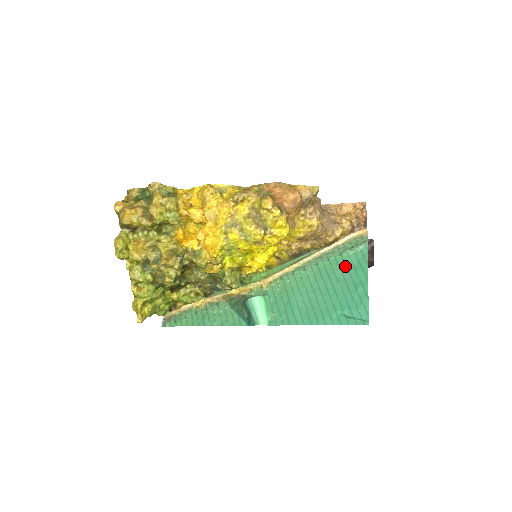
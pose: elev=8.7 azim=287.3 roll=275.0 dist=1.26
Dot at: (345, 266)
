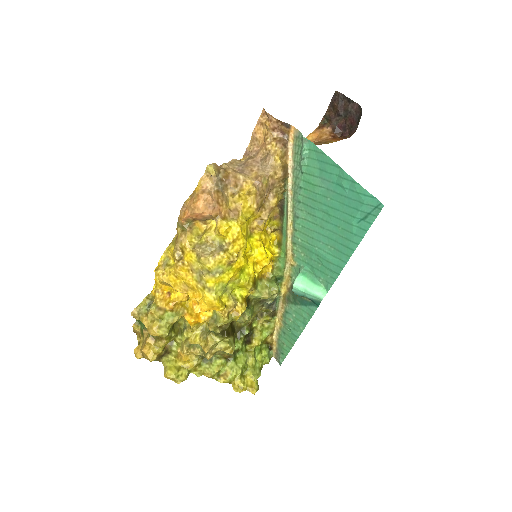
Dot at: (315, 178)
